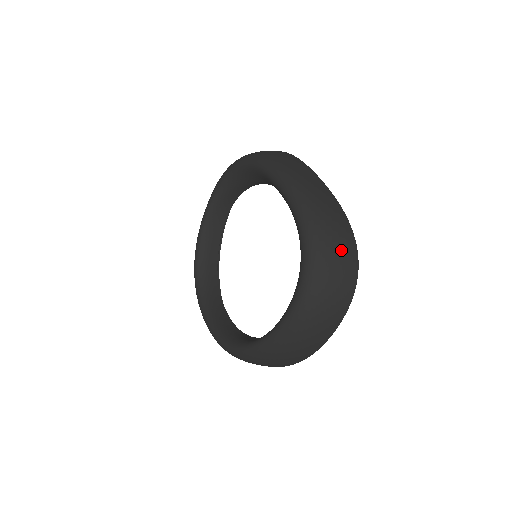
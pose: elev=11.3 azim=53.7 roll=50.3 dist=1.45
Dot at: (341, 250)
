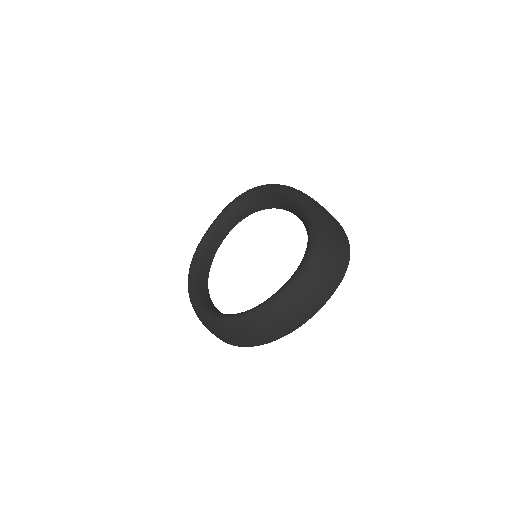
Dot at: (340, 240)
